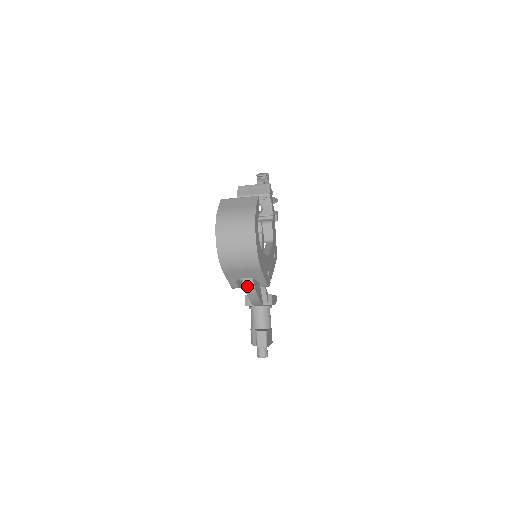
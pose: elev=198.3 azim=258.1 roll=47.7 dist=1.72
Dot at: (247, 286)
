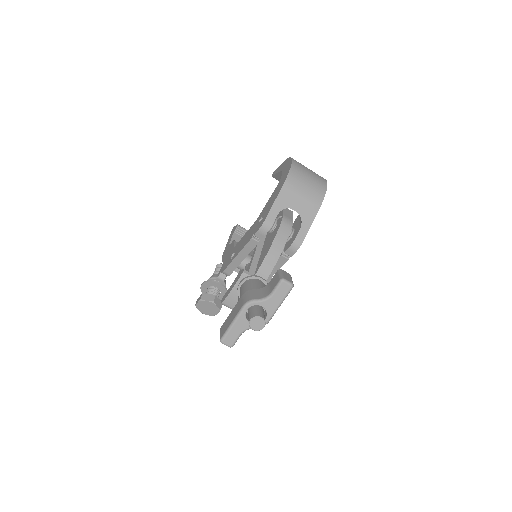
Dot at: (282, 228)
